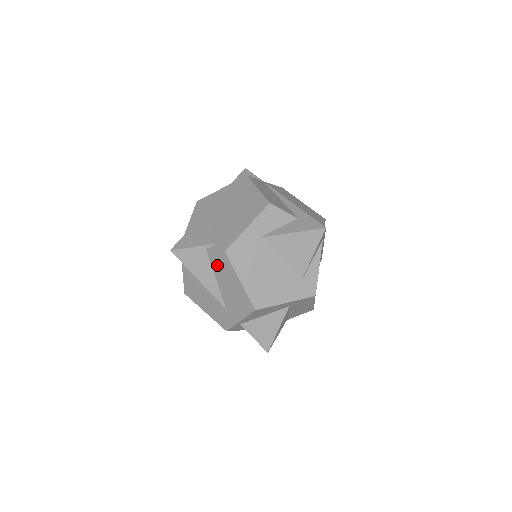
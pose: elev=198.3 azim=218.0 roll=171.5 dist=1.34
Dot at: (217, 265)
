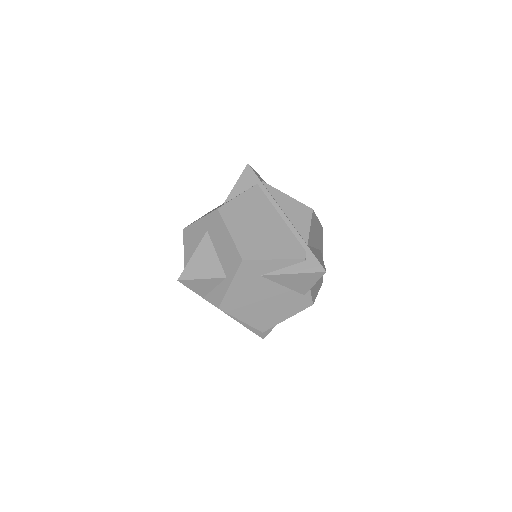
Dot at: occluded
